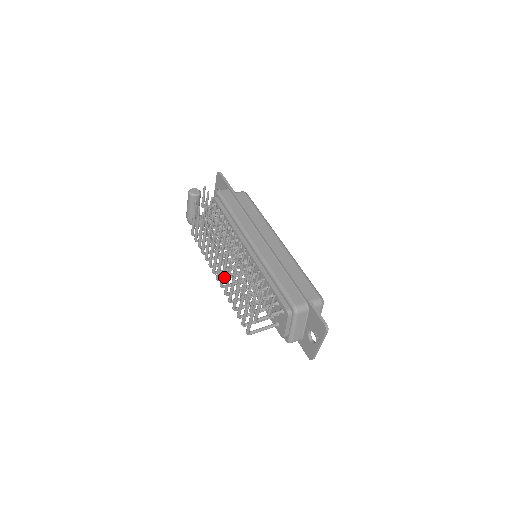
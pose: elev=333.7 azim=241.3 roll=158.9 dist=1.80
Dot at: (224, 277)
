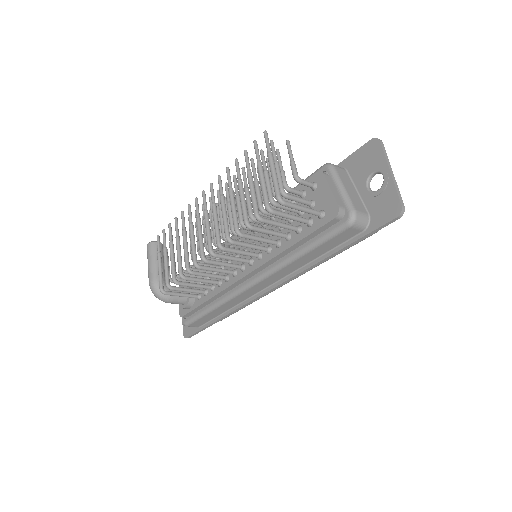
Dot at: (218, 225)
